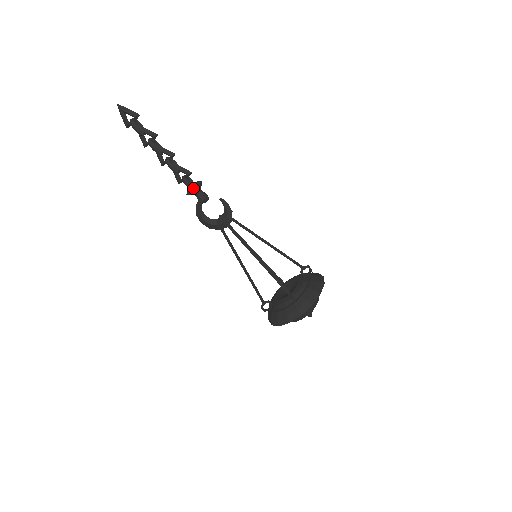
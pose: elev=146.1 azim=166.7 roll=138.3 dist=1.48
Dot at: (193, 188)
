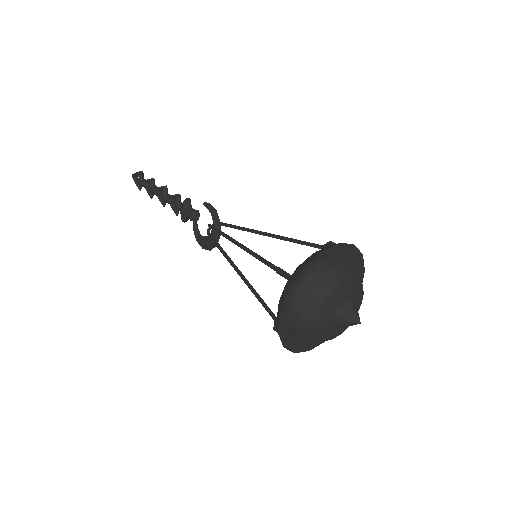
Dot at: (182, 208)
